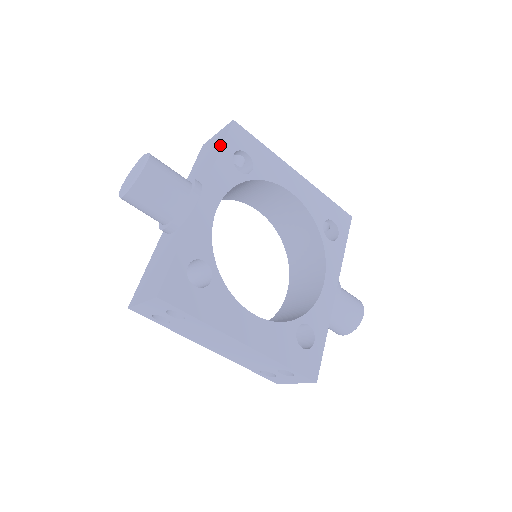
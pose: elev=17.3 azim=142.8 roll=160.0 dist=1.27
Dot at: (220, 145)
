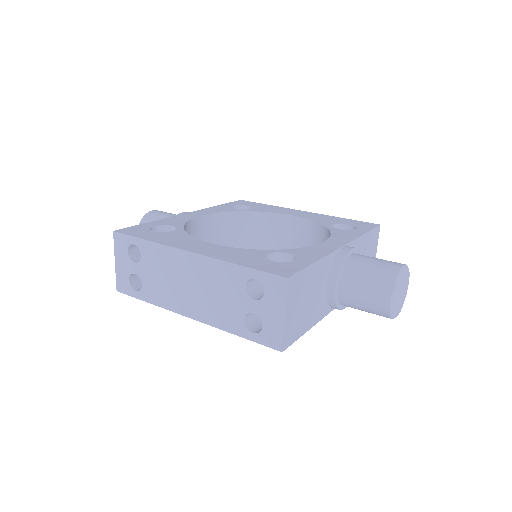
Dot at: occluded
